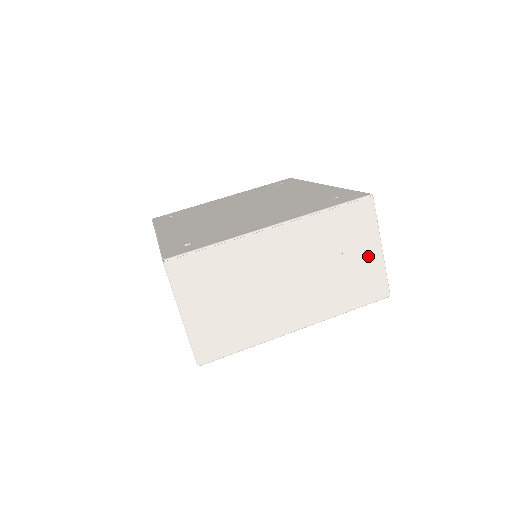
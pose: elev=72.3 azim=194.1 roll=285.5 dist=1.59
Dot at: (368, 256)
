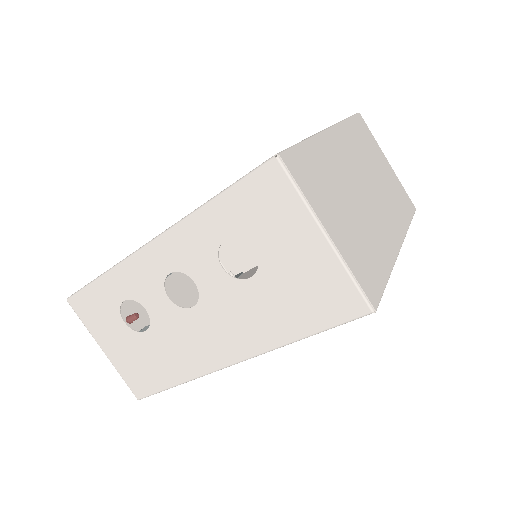
Dot at: (387, 169)
